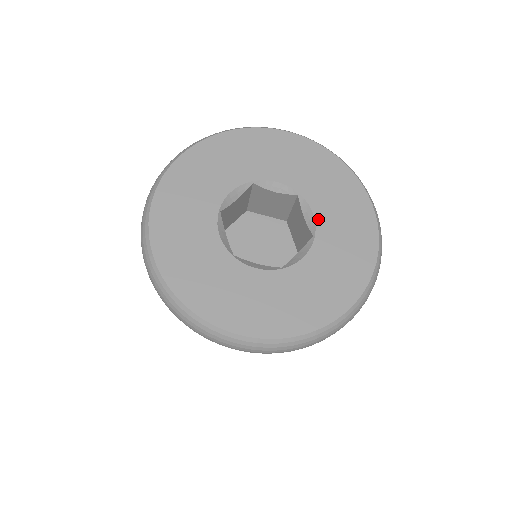
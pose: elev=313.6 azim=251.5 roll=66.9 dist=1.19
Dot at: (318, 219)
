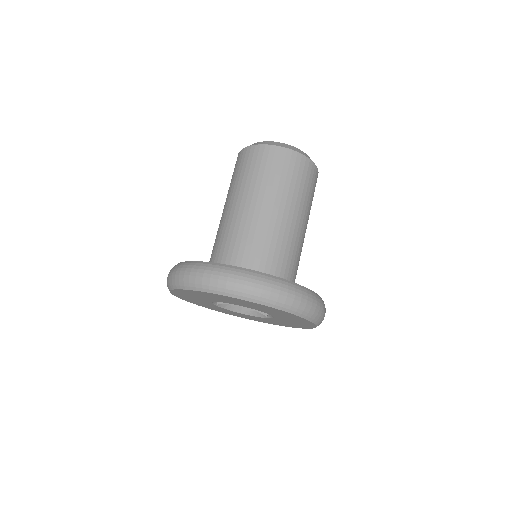
Dot at: (275, 319)
